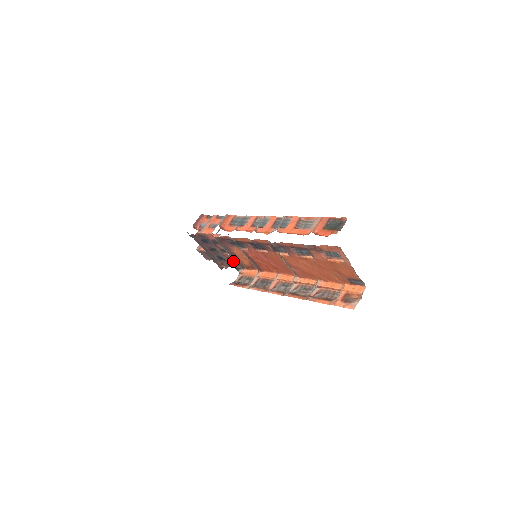
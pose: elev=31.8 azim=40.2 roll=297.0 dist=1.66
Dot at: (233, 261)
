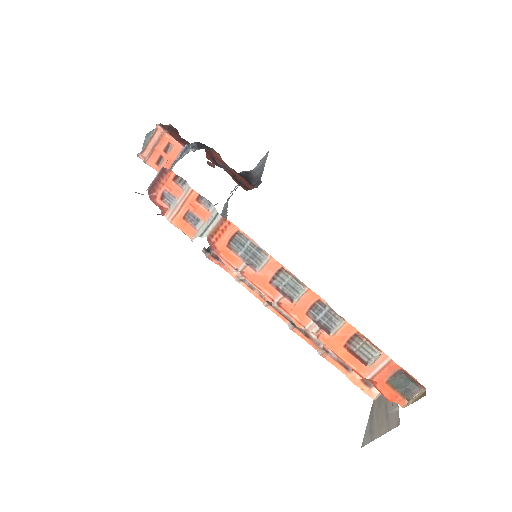
Dot at: occluded
